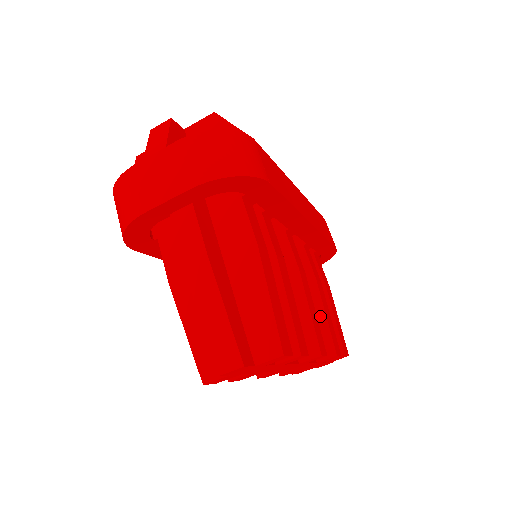
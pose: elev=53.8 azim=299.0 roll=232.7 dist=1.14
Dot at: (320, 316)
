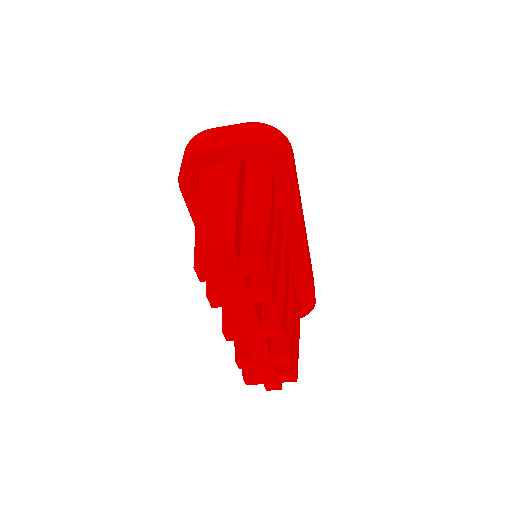
Dot at: (287, 324)
